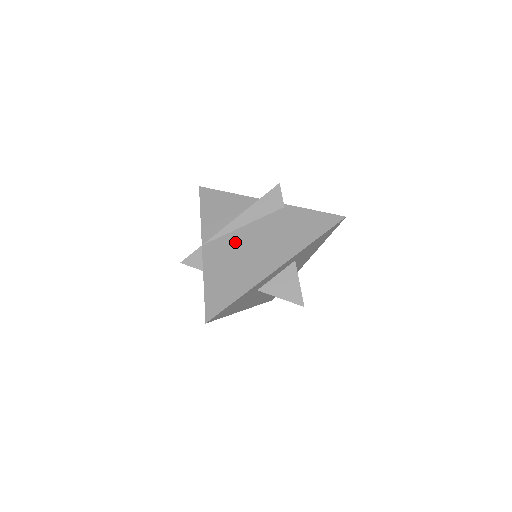
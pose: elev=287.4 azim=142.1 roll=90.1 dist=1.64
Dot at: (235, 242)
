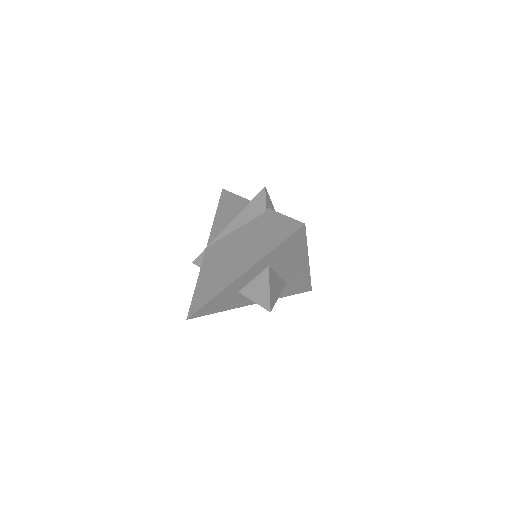
Dot at: (225, 246)
